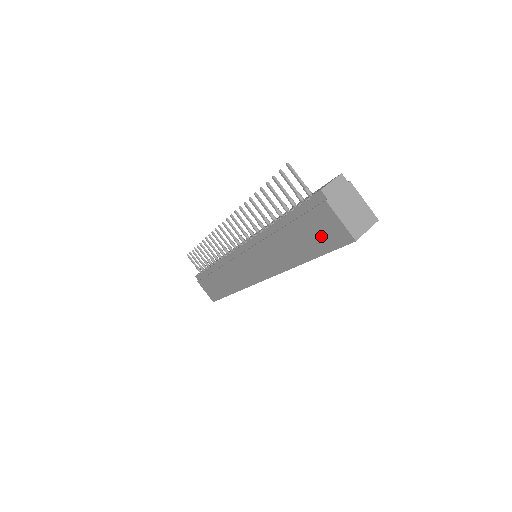
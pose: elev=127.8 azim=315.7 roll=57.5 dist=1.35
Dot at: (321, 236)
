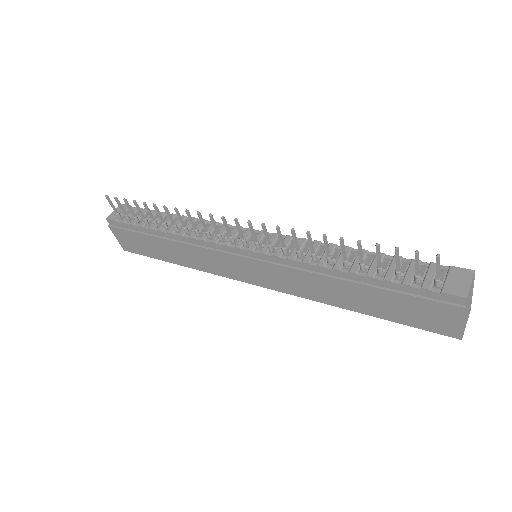
Dot at: (416, 316)
